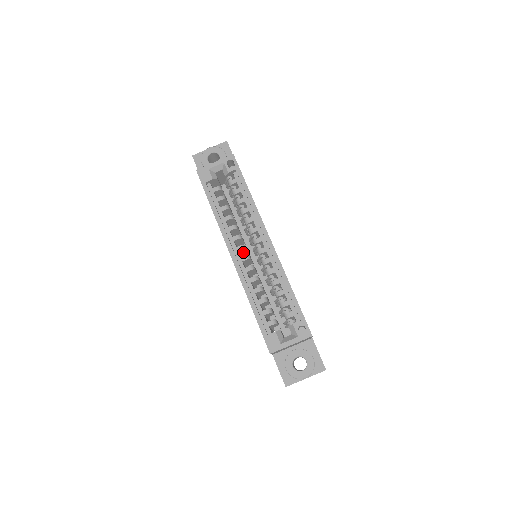
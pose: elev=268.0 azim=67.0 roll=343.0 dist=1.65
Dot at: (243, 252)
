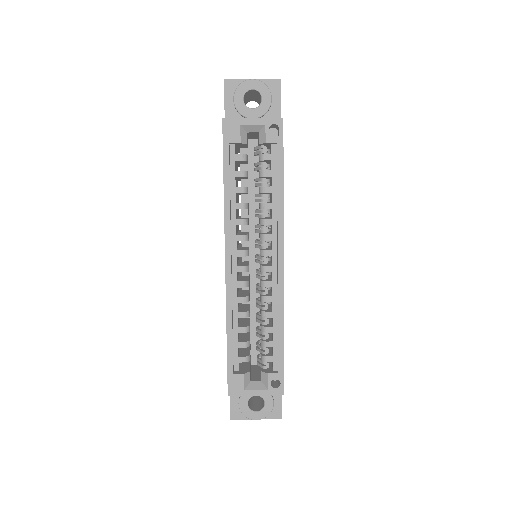
Dot at: occluded
